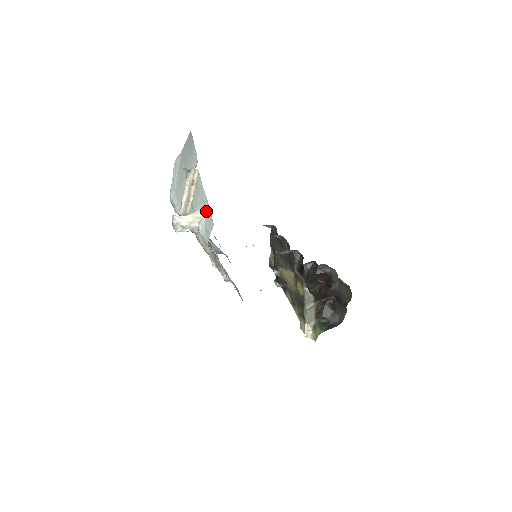
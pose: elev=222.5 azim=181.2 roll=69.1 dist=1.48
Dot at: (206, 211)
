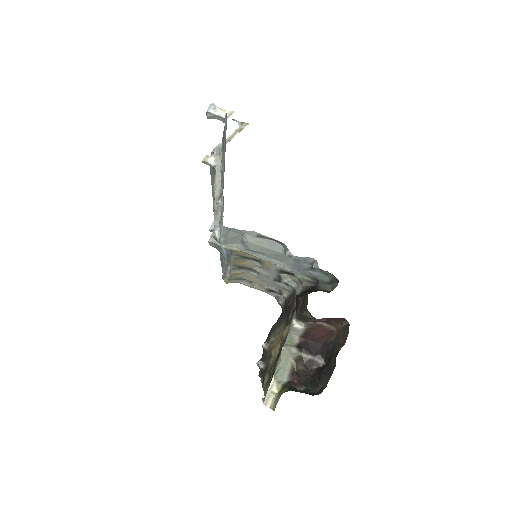
Dot at: occluded
